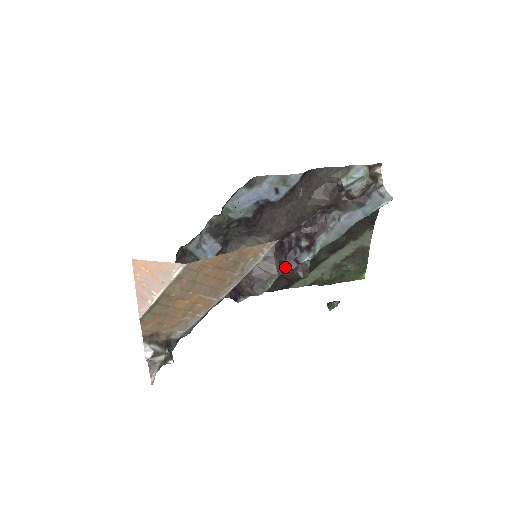
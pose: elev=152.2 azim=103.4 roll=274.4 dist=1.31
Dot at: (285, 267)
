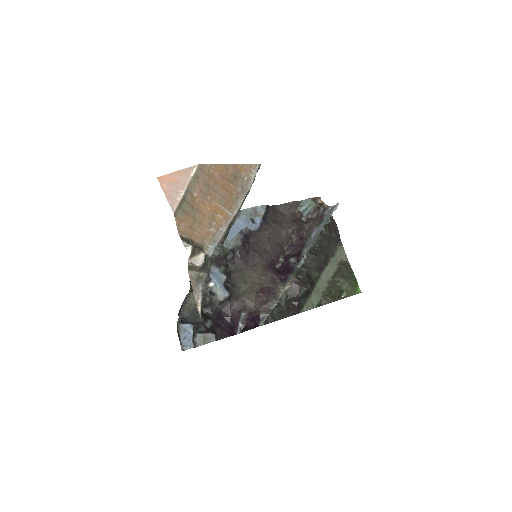
Dot at: (287, 282)
